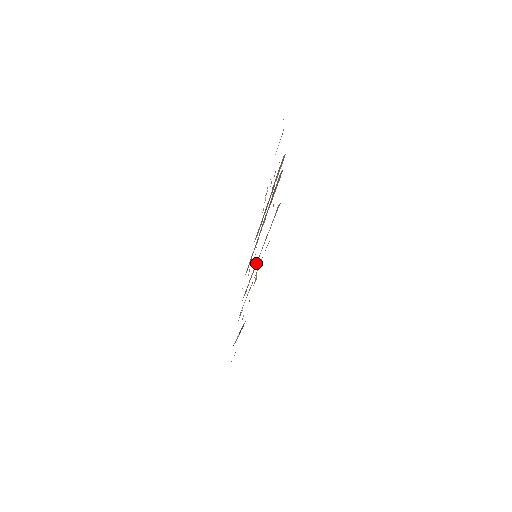
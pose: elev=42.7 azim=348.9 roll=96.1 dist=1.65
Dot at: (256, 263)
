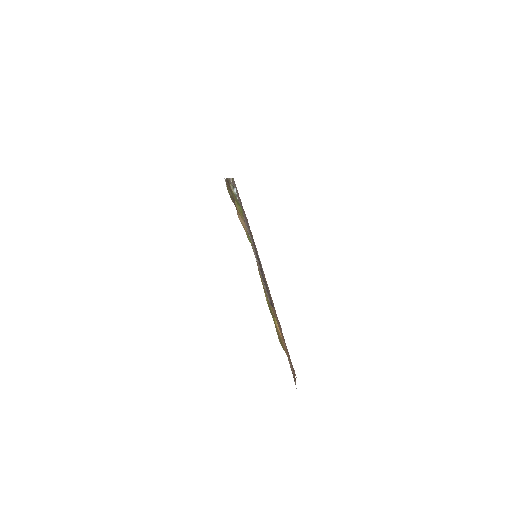
Dot at: occluded
